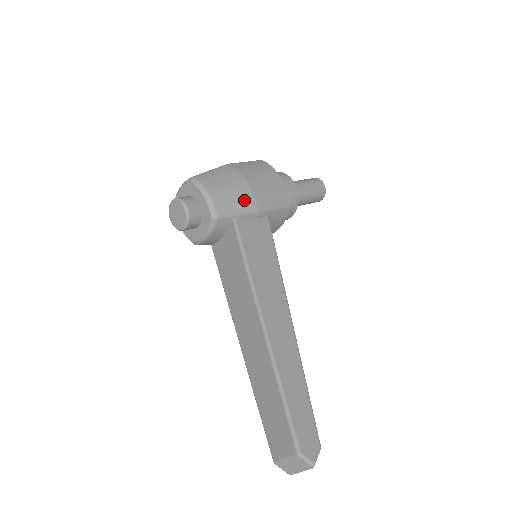
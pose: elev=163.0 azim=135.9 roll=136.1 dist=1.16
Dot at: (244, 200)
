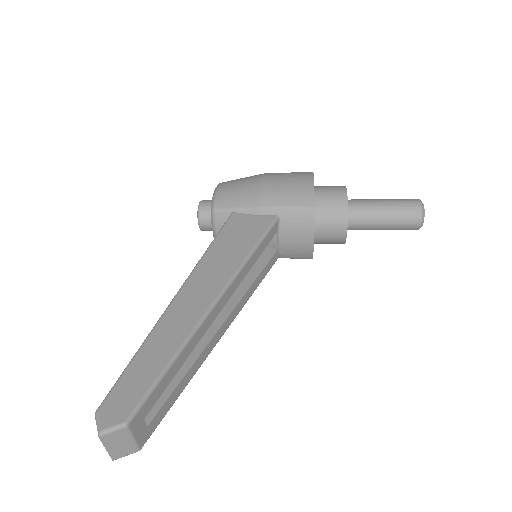
Dot at: (248, 196)
